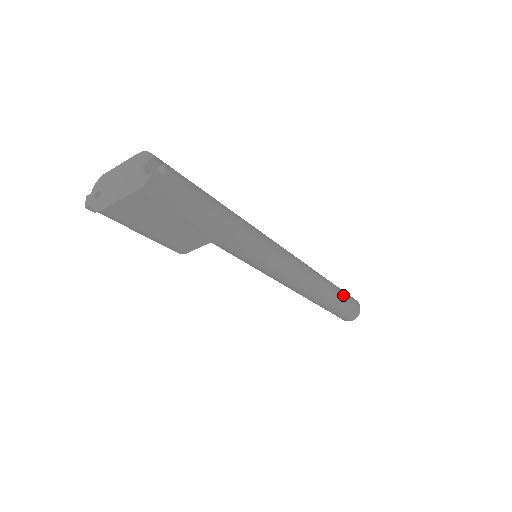
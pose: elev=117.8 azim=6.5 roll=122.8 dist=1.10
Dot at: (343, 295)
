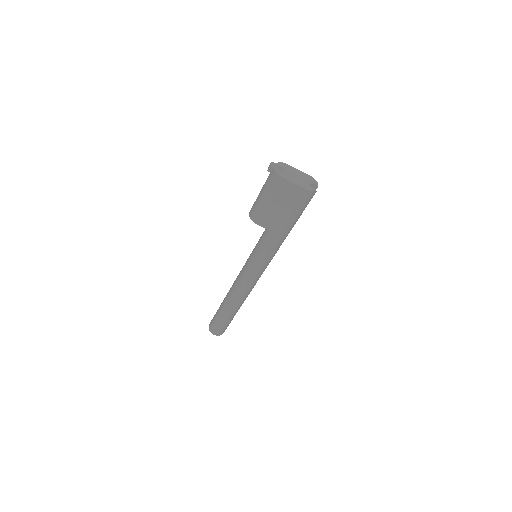
Dot at: occluded
